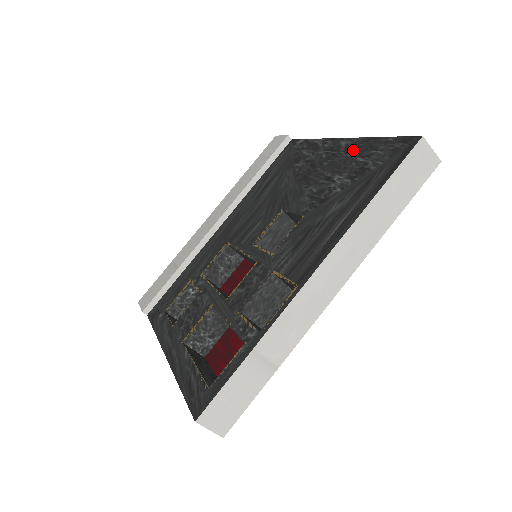
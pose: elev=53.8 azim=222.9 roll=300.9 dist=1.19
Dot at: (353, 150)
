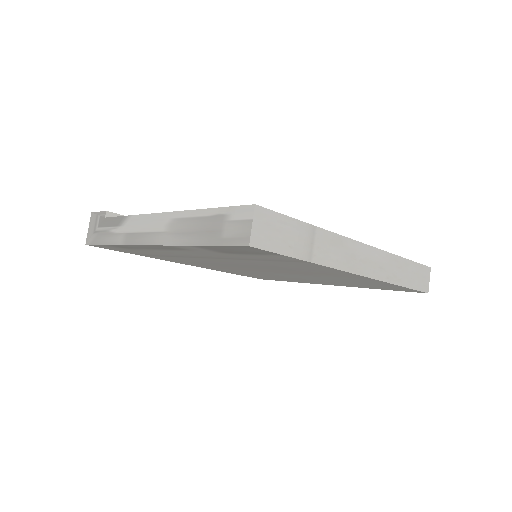
Dot at: occluded
